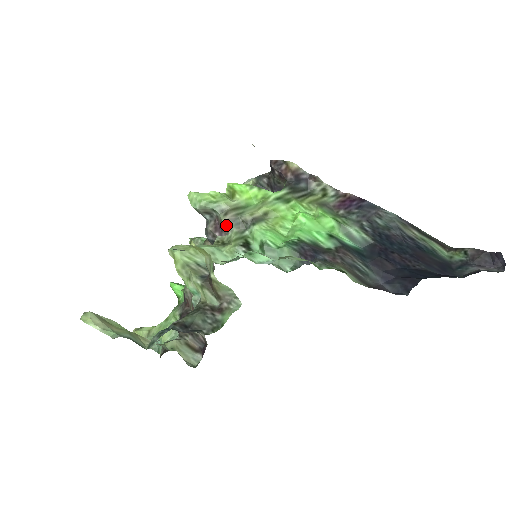
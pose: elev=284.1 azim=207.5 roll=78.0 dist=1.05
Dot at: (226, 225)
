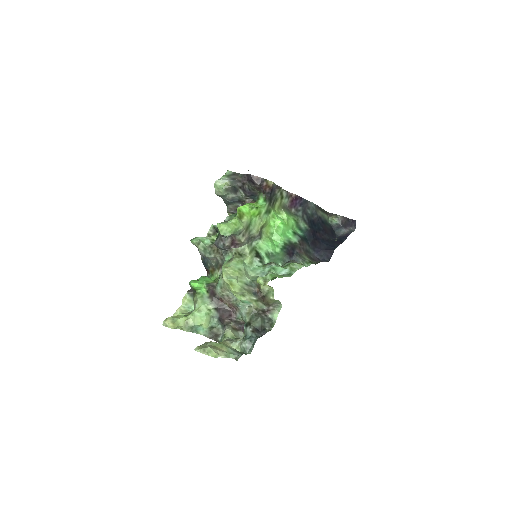
Dot at: (244, 243)
